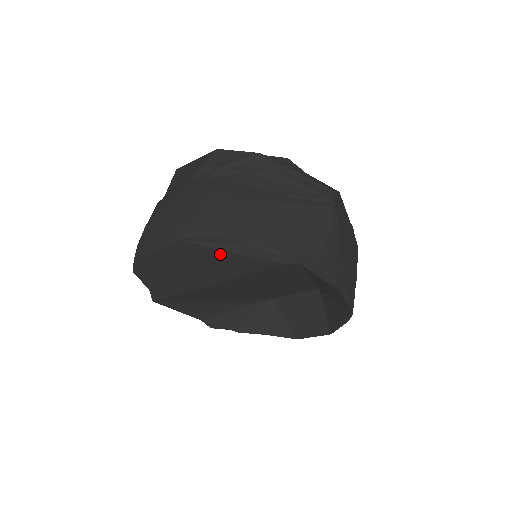
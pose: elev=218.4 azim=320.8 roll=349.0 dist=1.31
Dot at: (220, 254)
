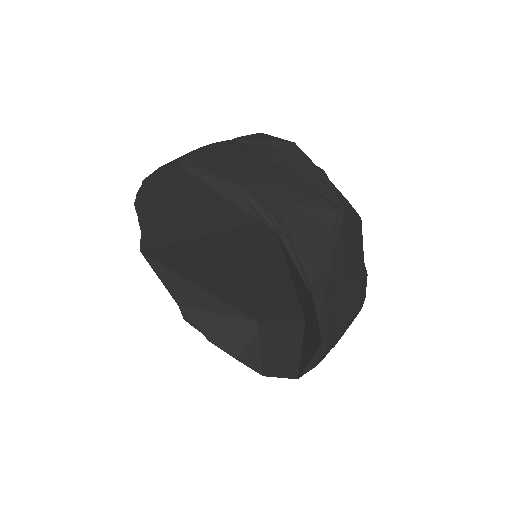
Dot at: (207, 192)
